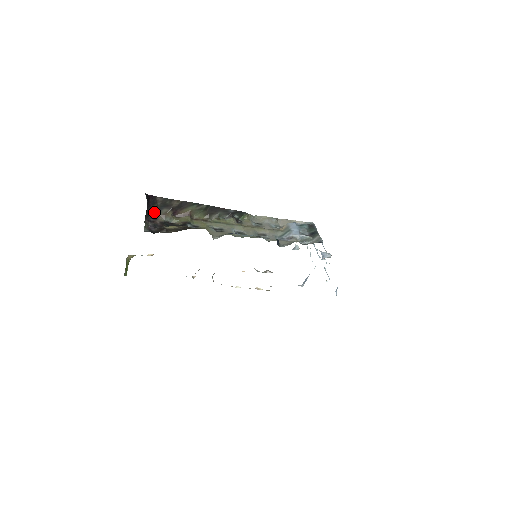
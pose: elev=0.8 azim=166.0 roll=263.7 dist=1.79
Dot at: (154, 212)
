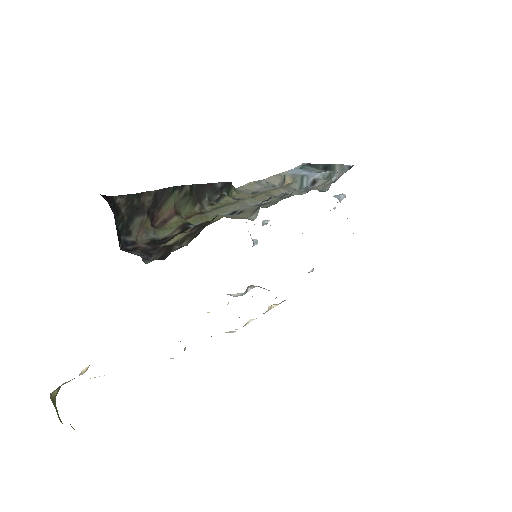
Dot at: (123, 232)
